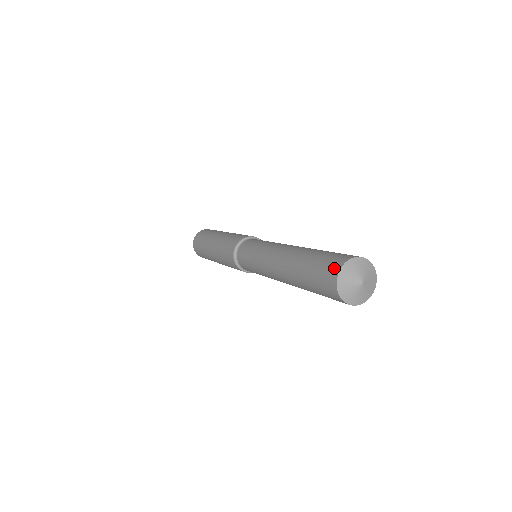
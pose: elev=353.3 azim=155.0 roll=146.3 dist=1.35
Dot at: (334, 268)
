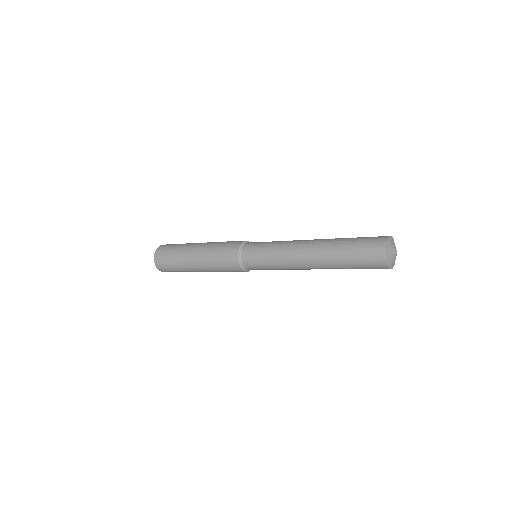
Dot at: (381, 240)
